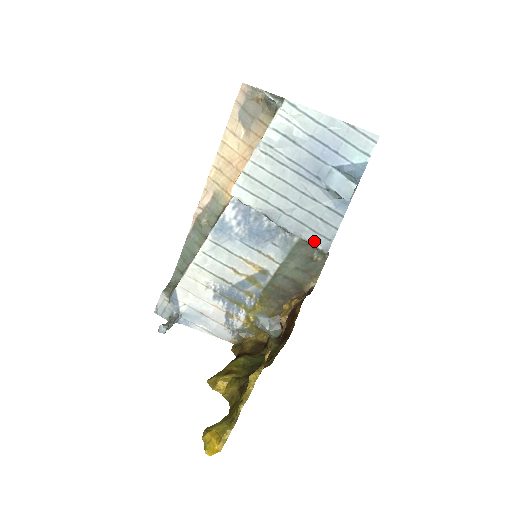
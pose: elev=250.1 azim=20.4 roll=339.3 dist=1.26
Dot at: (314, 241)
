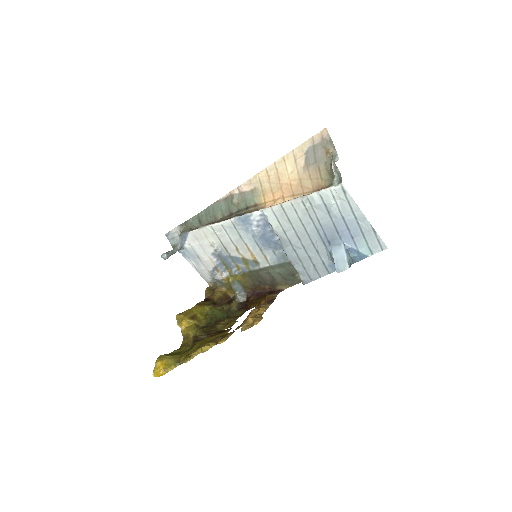
Dot at: (301, 273)
